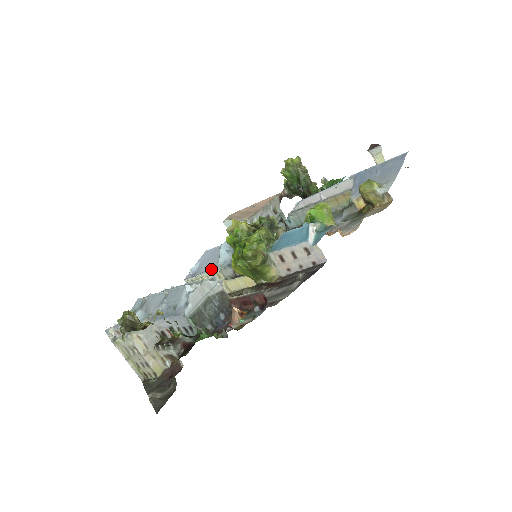
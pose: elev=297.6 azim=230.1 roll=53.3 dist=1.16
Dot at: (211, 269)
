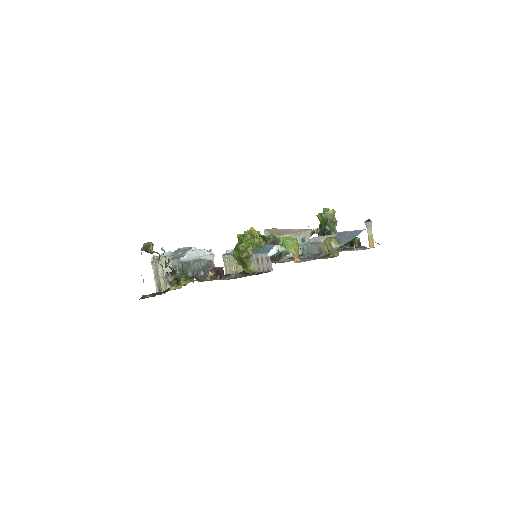
Dot at: occluded
